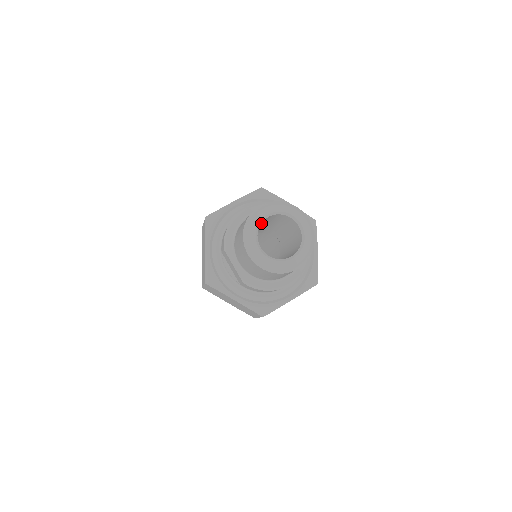
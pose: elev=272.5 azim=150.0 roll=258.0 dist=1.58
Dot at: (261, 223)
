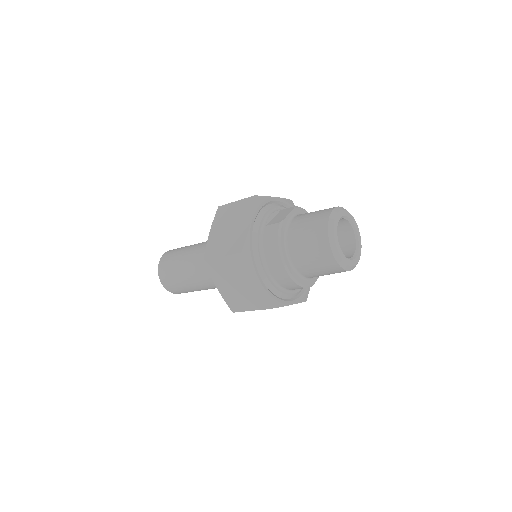
Dot at: occluded
